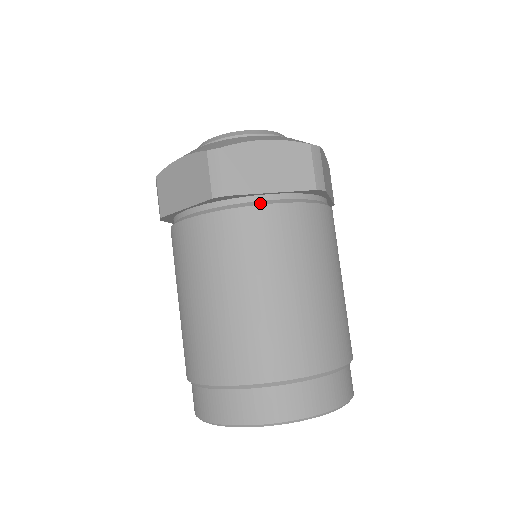
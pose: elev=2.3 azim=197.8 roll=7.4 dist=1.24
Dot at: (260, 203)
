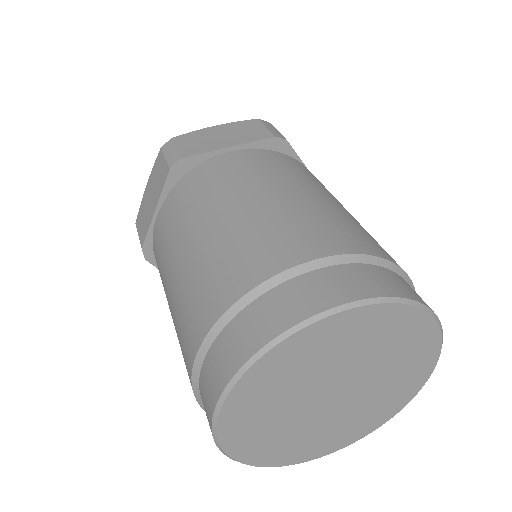
Dot at: occluded
